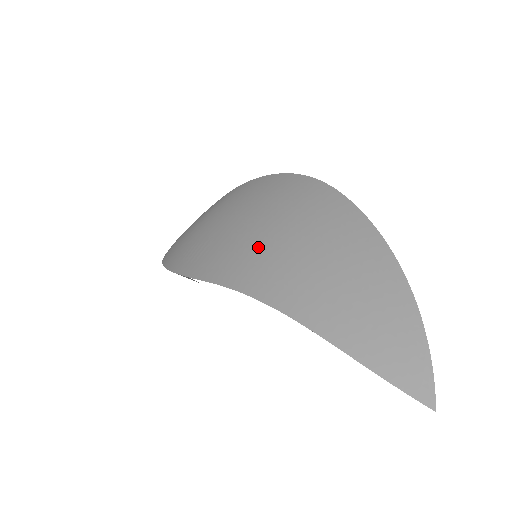
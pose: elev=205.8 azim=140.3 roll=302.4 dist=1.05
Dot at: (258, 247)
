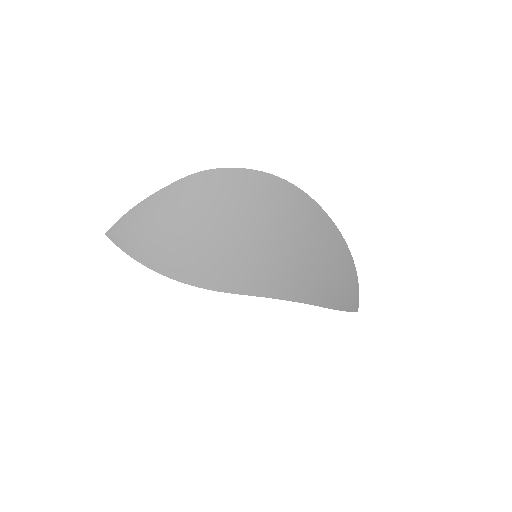
Dot at: (271, 261)
